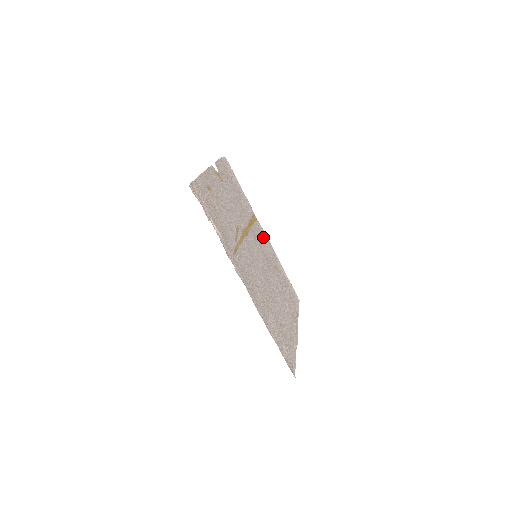
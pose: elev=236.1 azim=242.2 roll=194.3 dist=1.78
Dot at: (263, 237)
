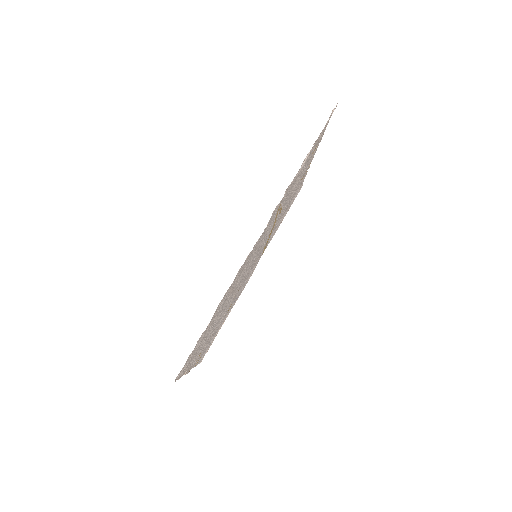
Dot at: (252, 270)
